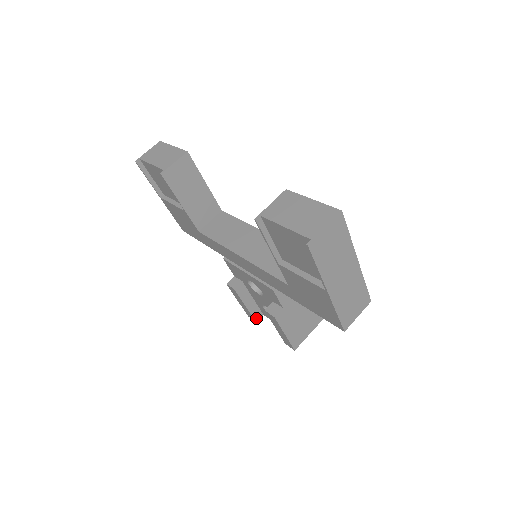
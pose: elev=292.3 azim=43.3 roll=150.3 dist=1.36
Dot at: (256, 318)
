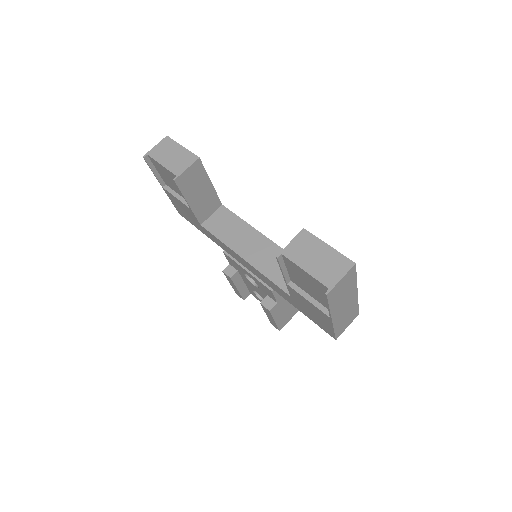
Dot at: (244, 297)
